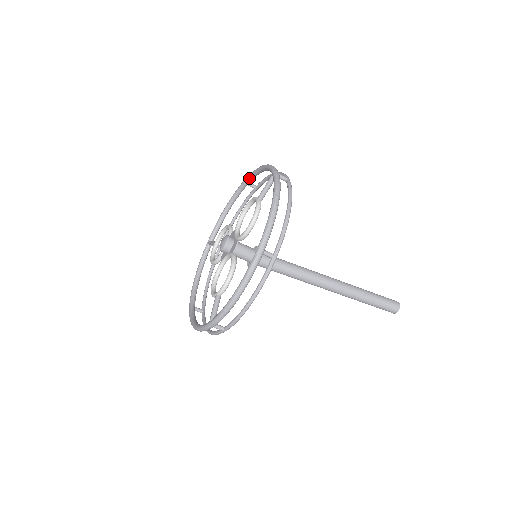
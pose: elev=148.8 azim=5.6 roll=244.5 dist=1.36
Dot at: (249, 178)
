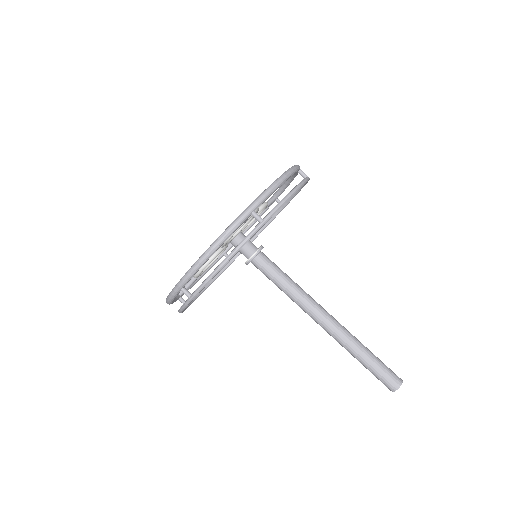
Dot at: occluded
